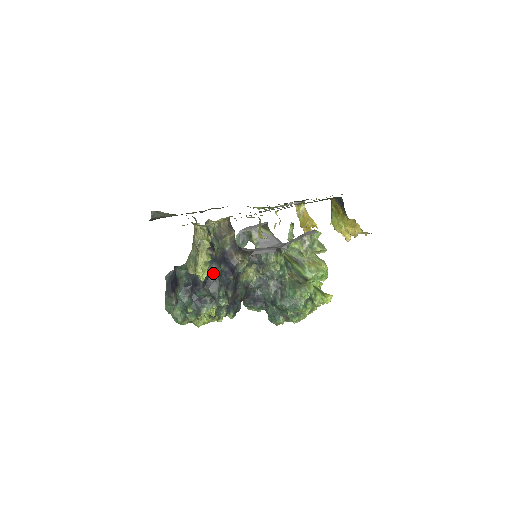
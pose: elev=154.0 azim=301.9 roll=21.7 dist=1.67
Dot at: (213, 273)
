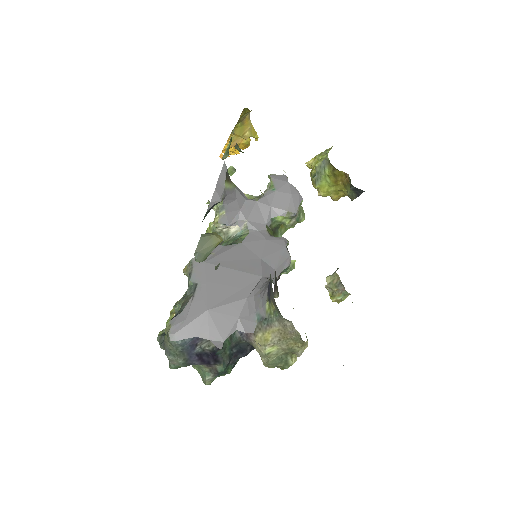
Dot at: occluded
